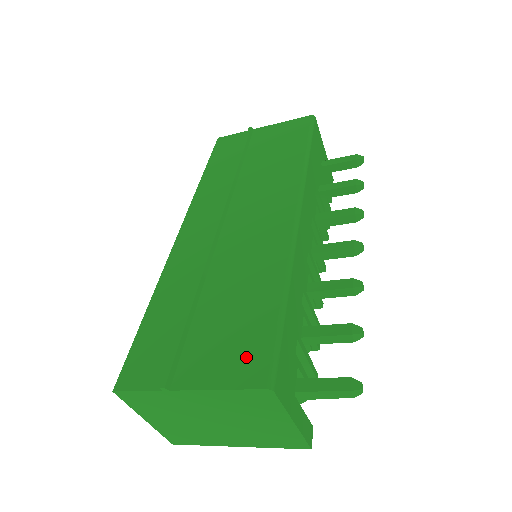
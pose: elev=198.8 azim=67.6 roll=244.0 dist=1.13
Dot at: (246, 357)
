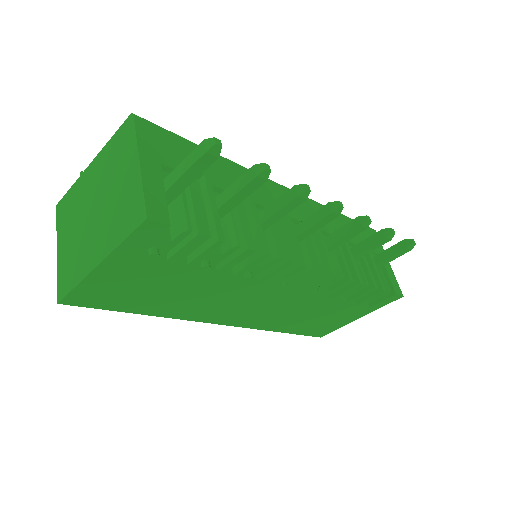
Dot at: occluded
